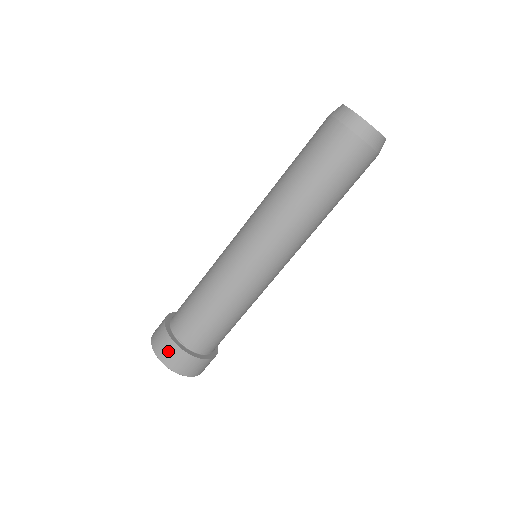
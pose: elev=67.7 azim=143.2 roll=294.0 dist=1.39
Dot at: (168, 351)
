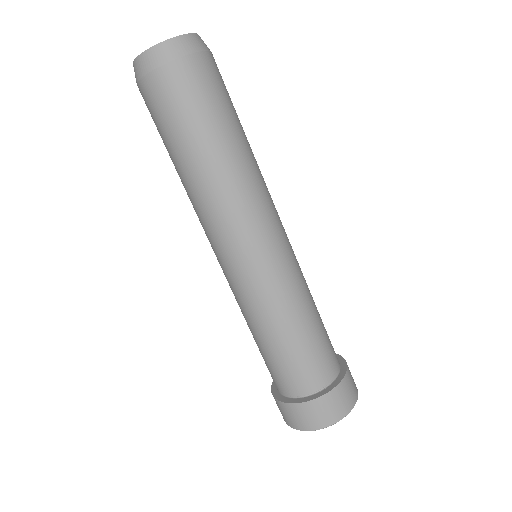
Dot at: (321, 412)
